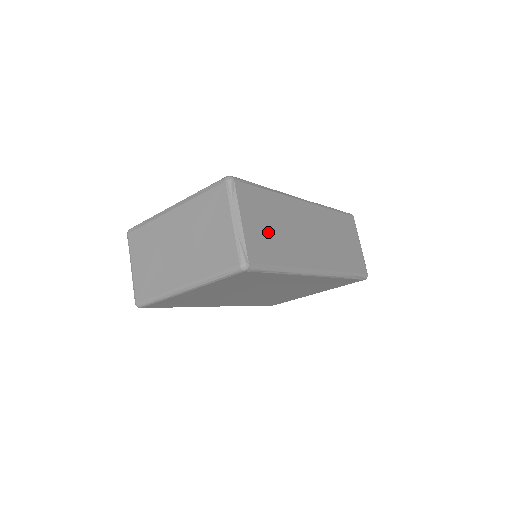
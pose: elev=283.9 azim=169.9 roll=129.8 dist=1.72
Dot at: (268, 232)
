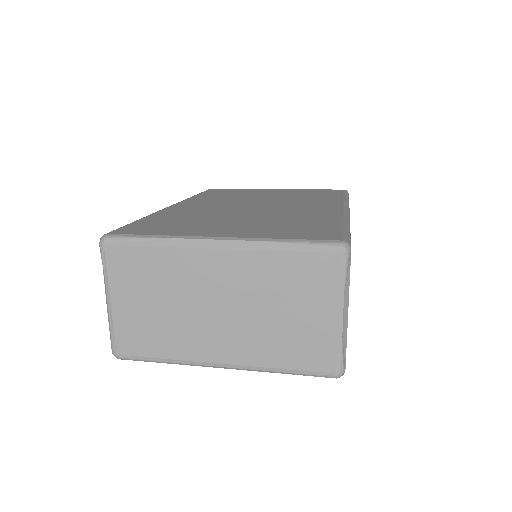
Dot at: occluded
